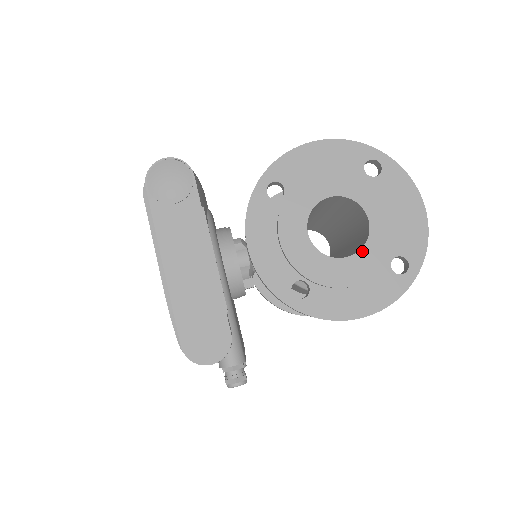
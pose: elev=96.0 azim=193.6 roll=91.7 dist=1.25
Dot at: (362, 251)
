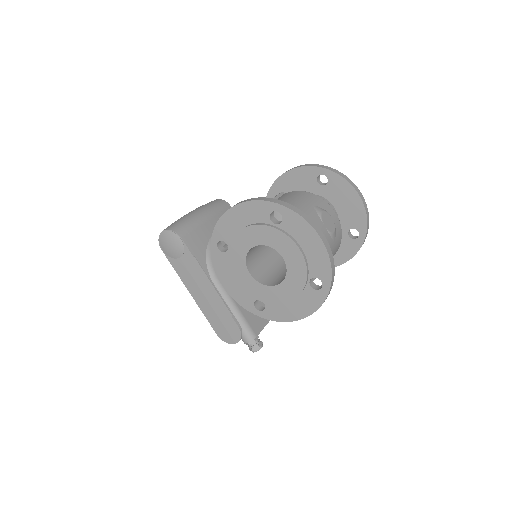
Dot at: (286, 280)
